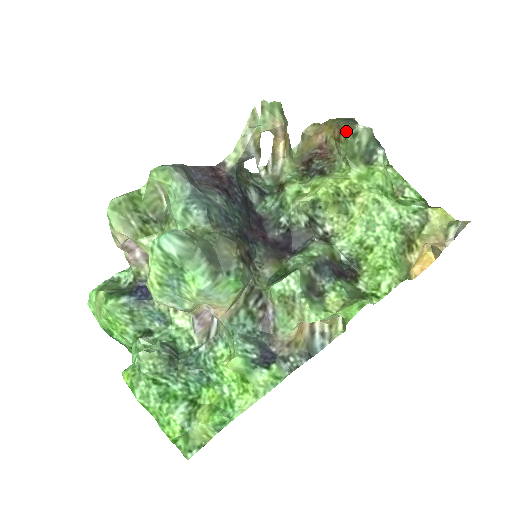
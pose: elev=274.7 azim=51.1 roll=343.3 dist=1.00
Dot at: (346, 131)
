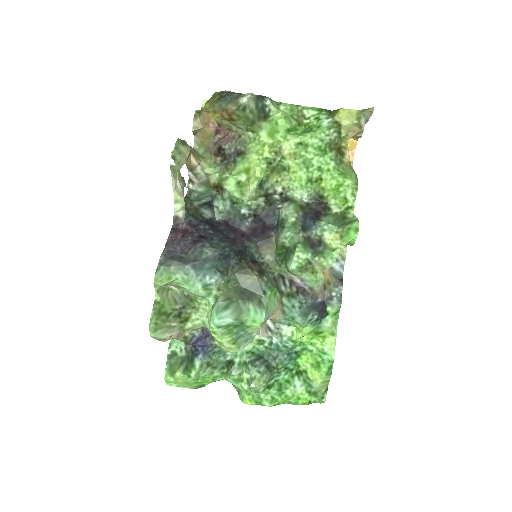
Dot at: (235, 111)
